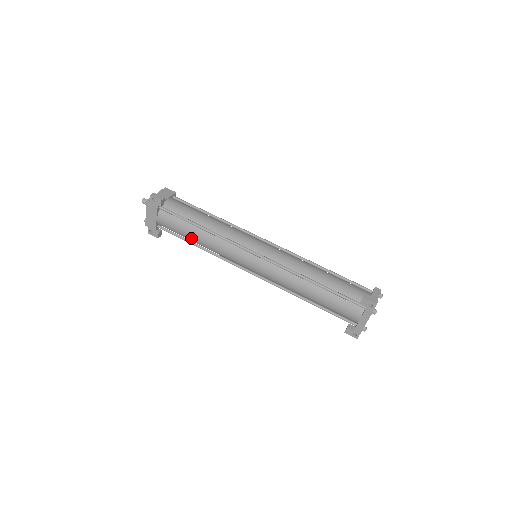
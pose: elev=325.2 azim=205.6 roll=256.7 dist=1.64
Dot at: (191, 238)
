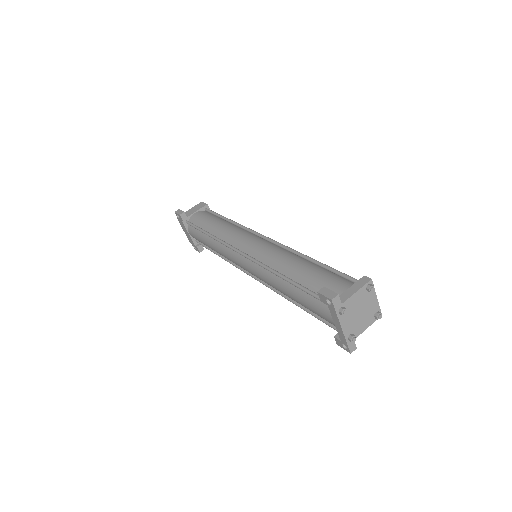
Dot at: (209, 247)
